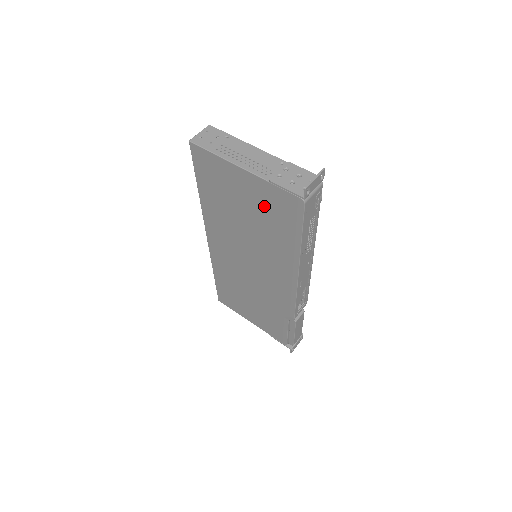
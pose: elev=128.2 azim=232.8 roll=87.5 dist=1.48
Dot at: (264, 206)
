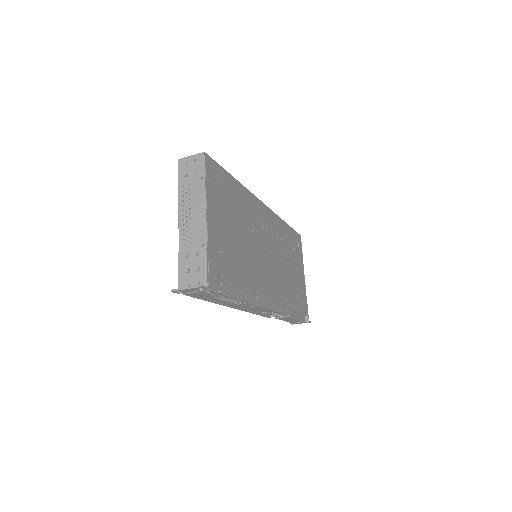
Dot at: occluded
